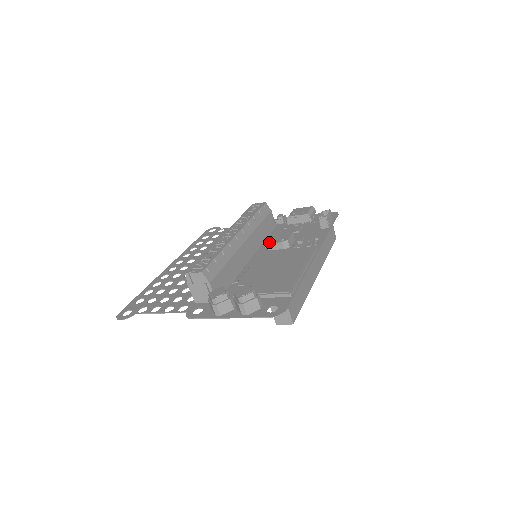
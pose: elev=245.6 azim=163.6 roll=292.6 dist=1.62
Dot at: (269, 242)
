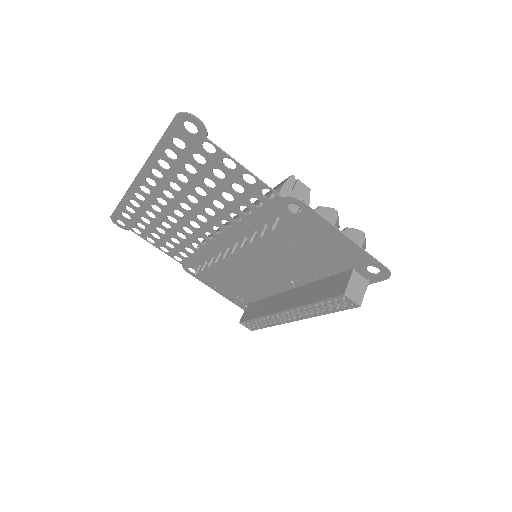
Dot at: occluded
